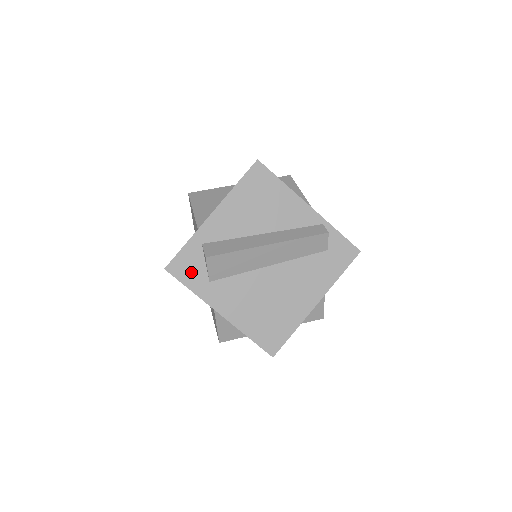
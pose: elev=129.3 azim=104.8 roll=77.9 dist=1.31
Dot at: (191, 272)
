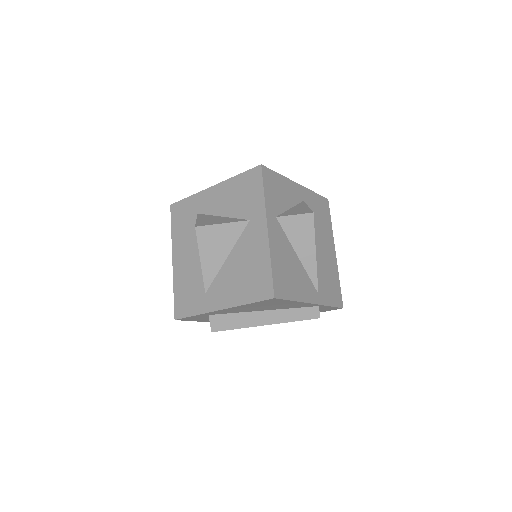
Dot at: (197, 319)
